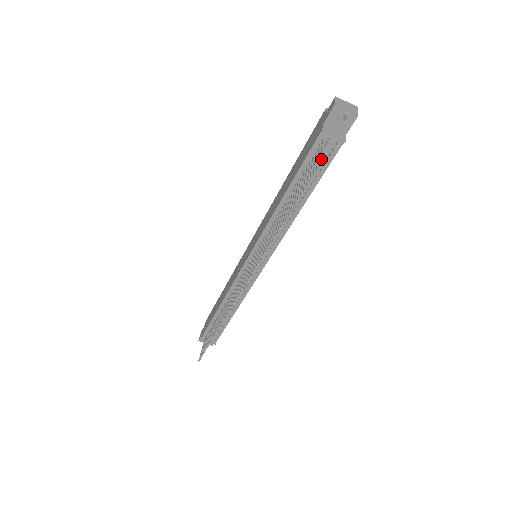
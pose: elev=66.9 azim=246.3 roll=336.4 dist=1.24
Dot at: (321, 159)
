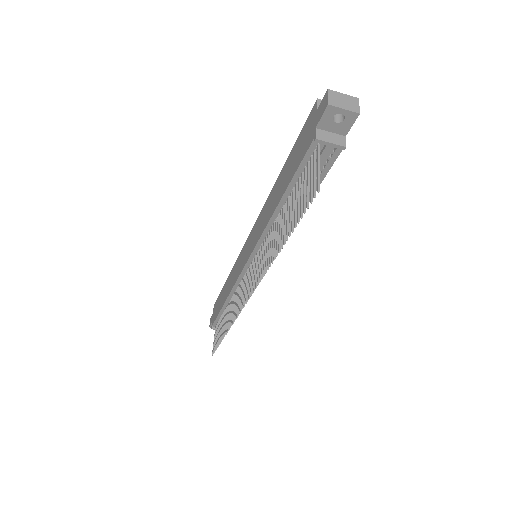
Dot at: (318, 183)
